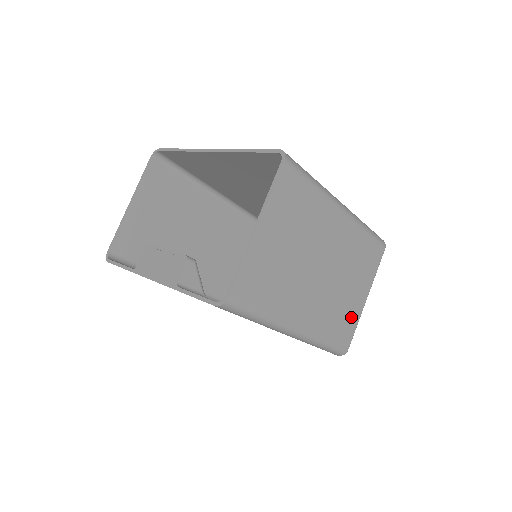
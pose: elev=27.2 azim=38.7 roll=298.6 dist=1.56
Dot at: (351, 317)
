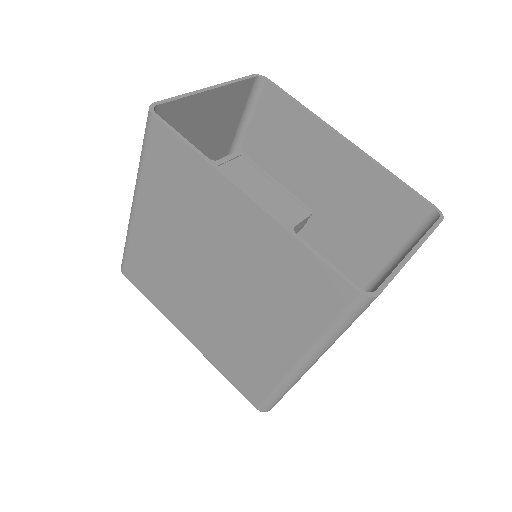
Dot at: occluded
